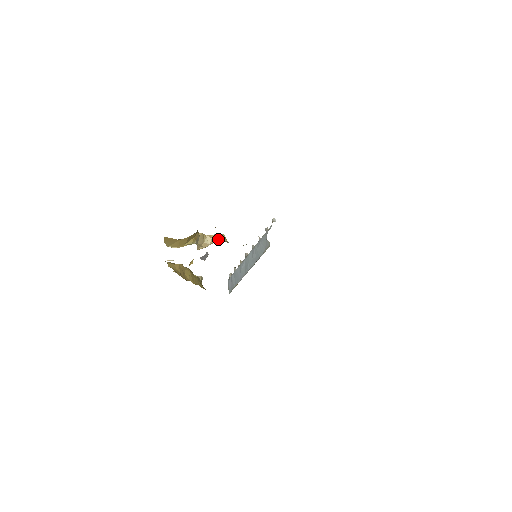
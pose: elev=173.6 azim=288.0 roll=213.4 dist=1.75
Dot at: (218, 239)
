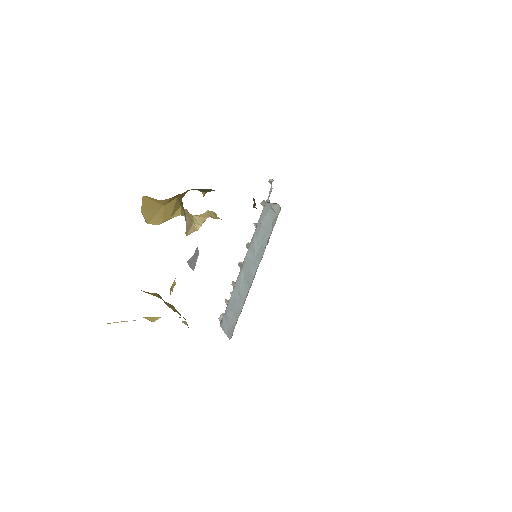
Dot at: (210, 216)
